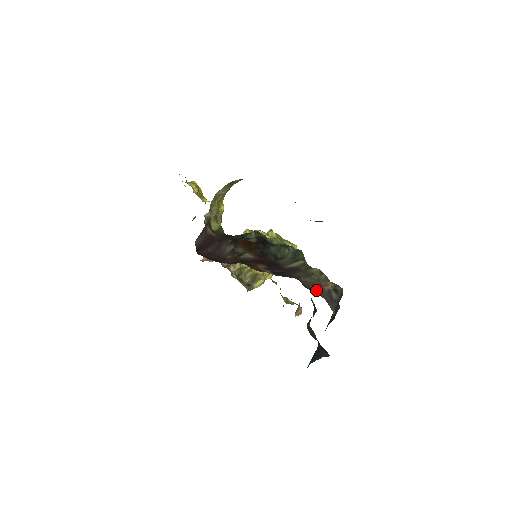
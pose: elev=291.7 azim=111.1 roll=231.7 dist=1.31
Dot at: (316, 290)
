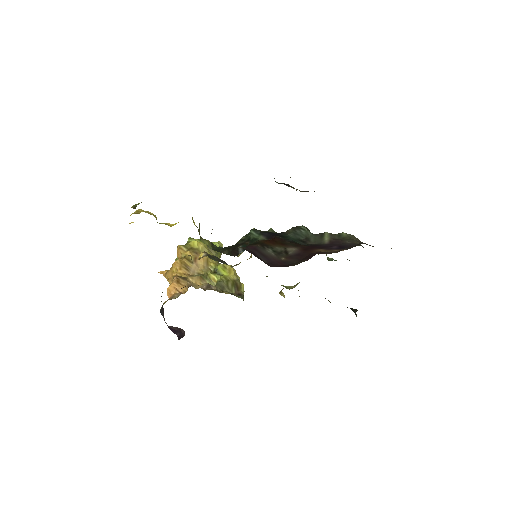
Dot at: occluded
